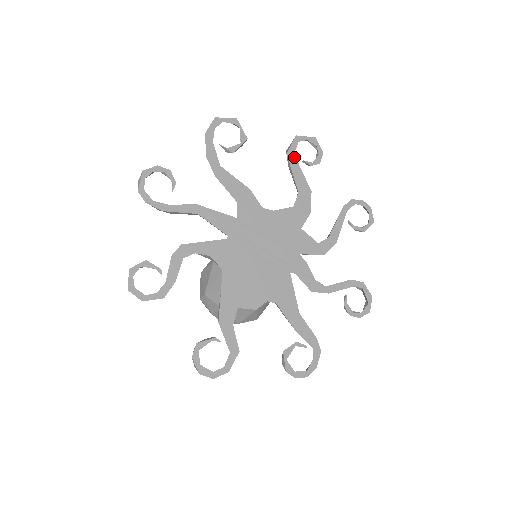
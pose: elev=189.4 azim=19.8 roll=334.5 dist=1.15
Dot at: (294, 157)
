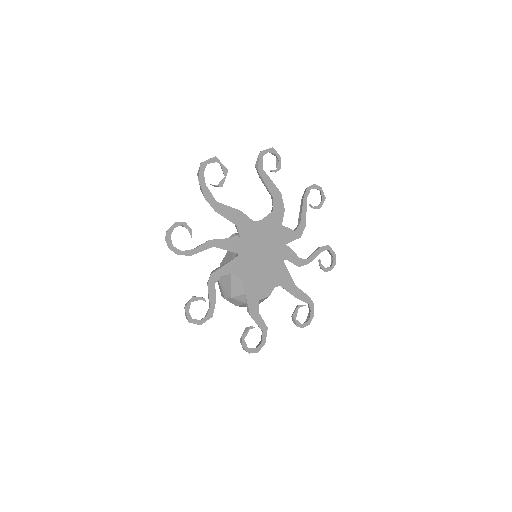
Dot at: (263, 171)
